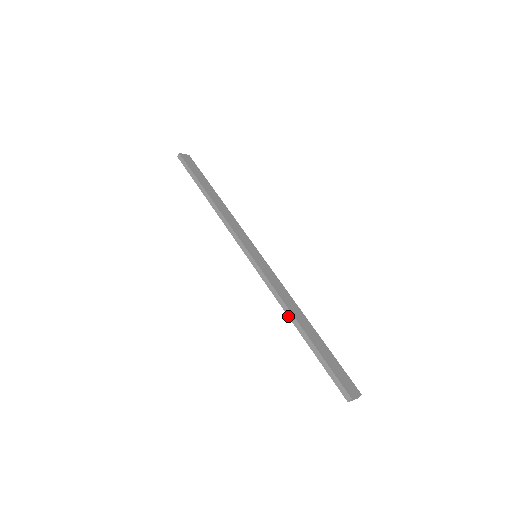
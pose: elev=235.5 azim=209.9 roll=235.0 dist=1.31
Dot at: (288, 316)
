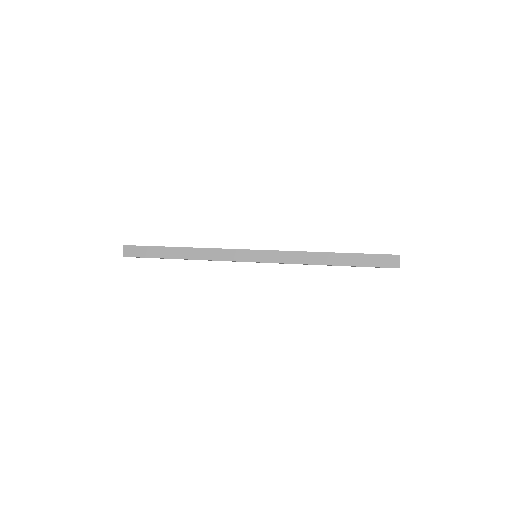
Dot at: occluded
